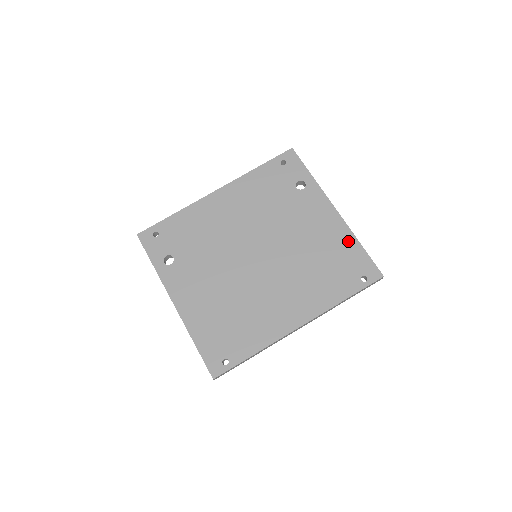
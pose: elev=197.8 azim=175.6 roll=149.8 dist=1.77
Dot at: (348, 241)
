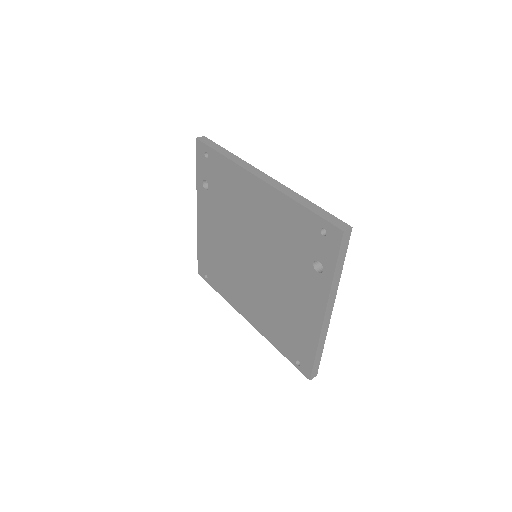
Dot at: (310, 340)
